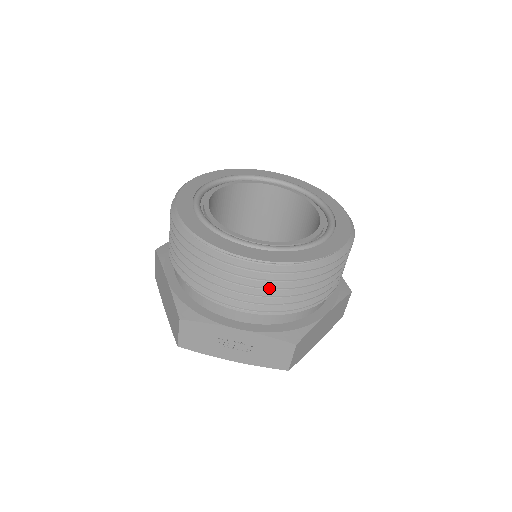
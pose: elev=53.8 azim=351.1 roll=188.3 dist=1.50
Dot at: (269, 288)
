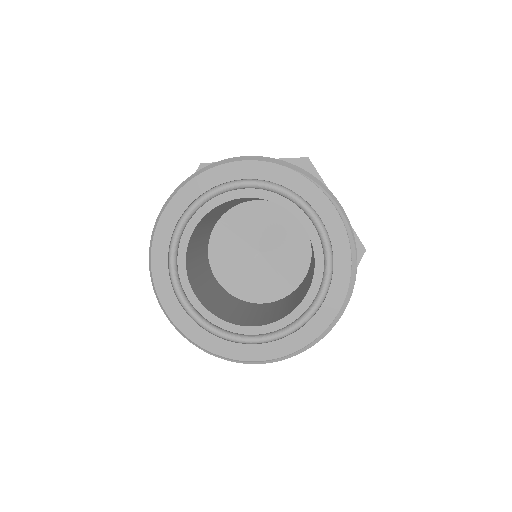
Dot at: occluded
